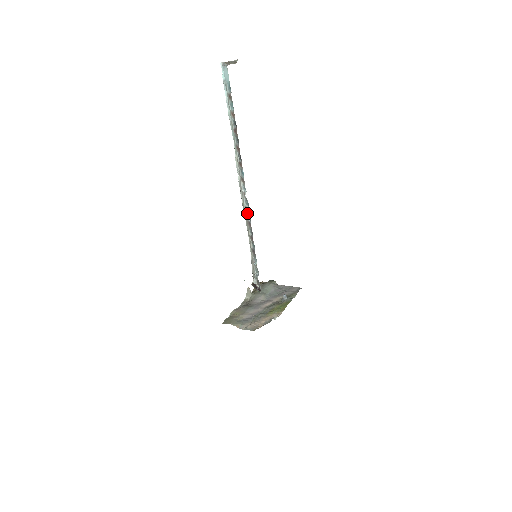
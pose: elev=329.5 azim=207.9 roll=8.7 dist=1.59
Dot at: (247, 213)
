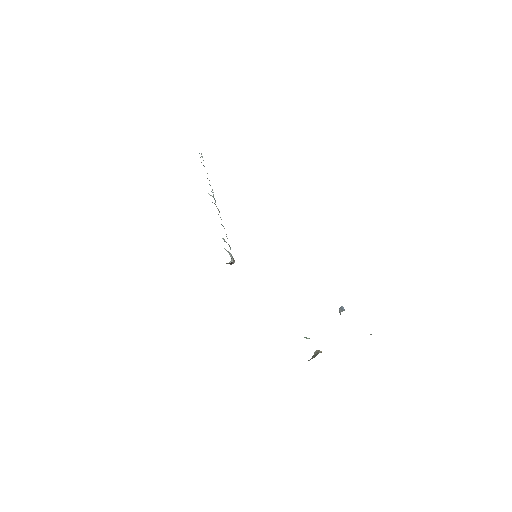
Dot at: occluded
